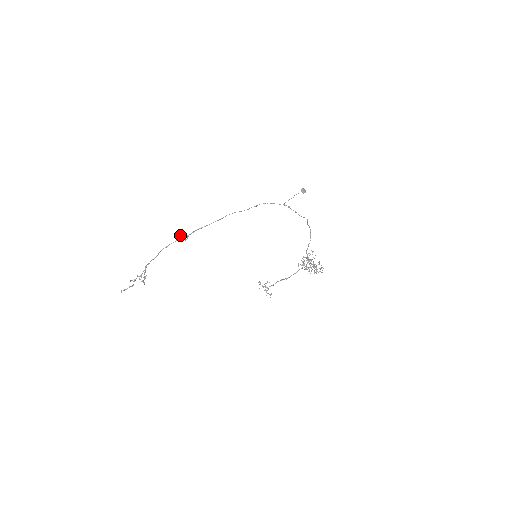
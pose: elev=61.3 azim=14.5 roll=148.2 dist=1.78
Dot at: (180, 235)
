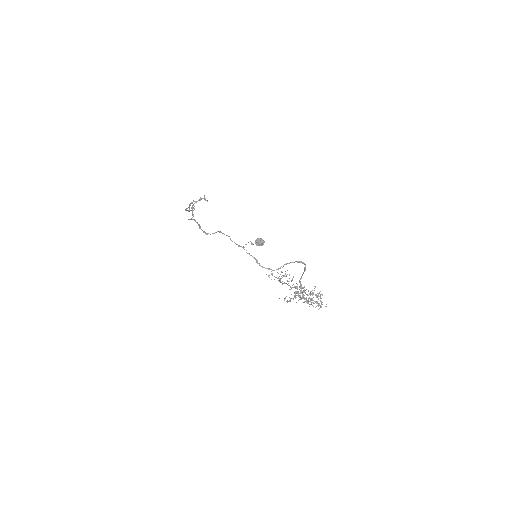
Dot at: (190, 204)
